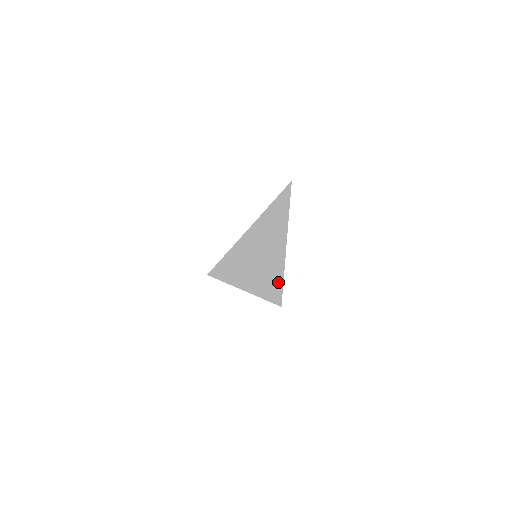
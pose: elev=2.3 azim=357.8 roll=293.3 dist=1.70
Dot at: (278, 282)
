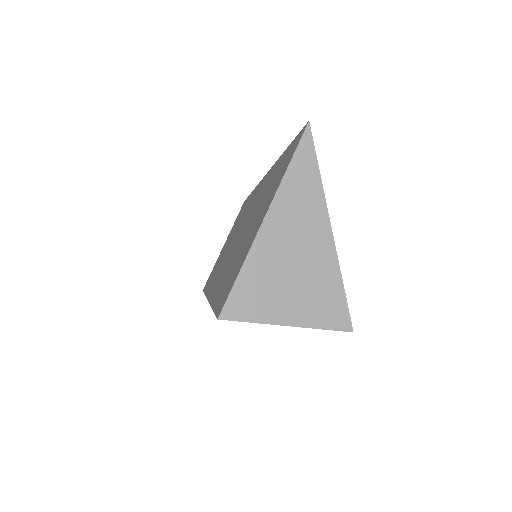
Dot at: (336, 294)
